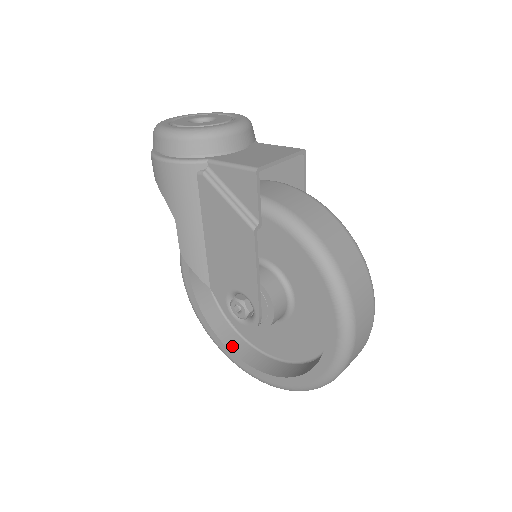
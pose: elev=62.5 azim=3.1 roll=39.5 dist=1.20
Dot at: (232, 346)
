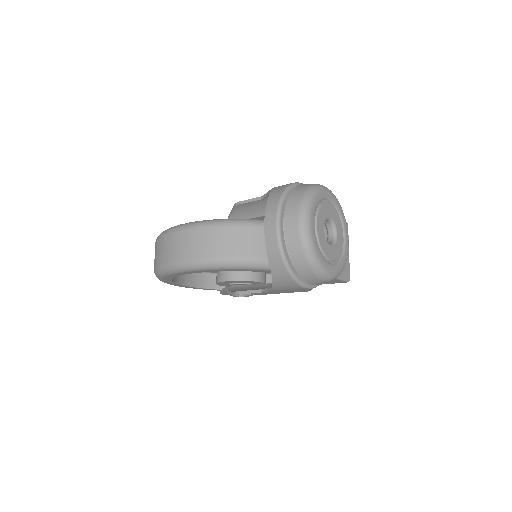
Dot at: (177, 279)
